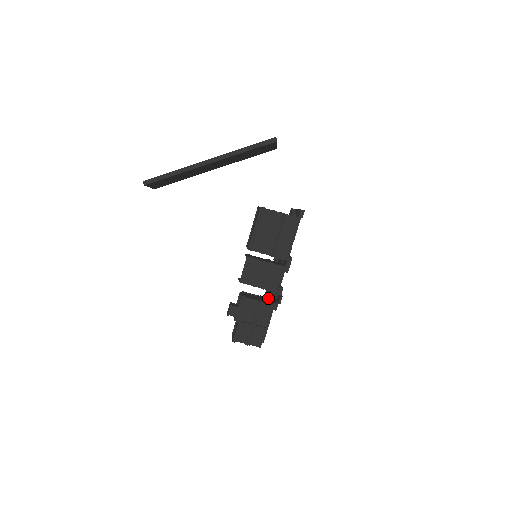
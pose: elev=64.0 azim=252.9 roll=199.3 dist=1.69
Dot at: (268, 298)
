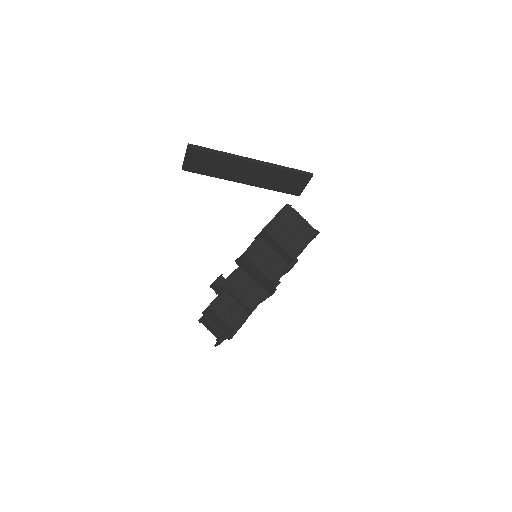
Dot at: occluded
